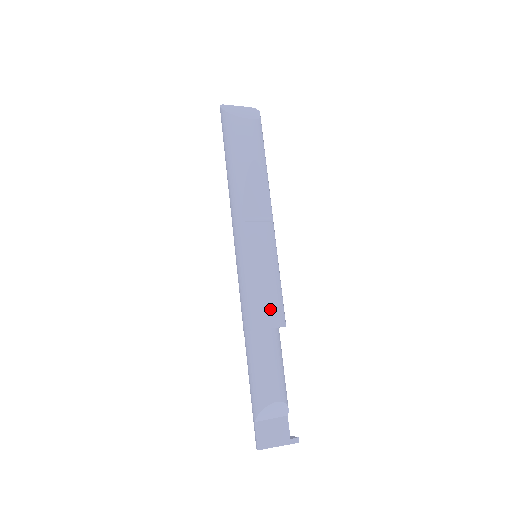
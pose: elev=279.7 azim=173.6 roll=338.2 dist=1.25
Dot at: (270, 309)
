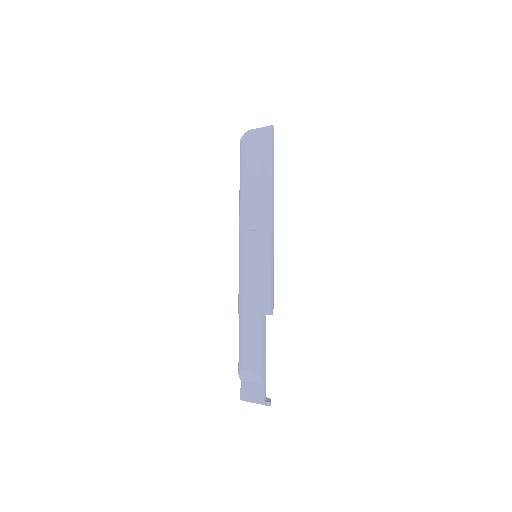
Dot at: (245, 300)
